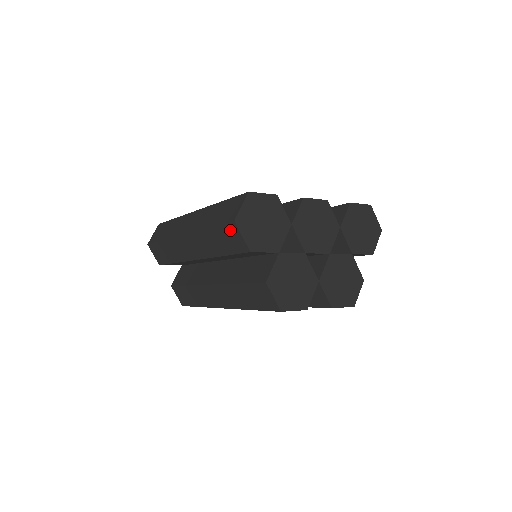
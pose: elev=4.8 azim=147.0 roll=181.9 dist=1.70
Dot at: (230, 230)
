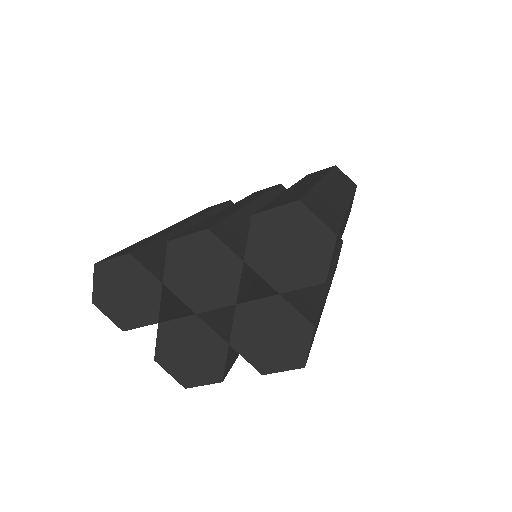
Dot at: occluded
